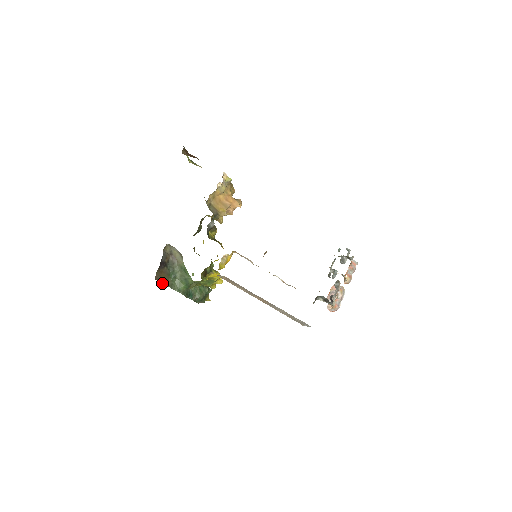
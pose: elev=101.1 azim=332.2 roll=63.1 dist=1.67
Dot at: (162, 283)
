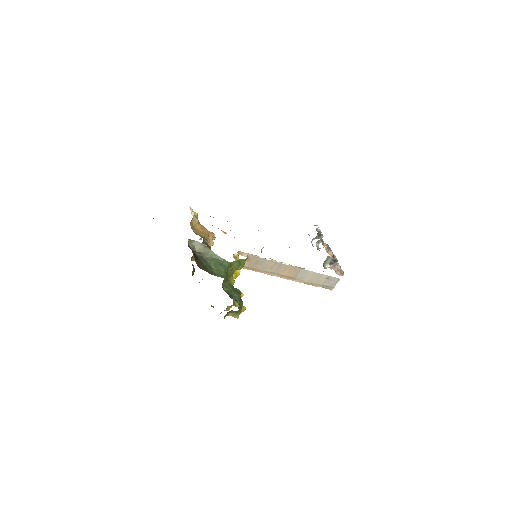
Dot at: occluded
